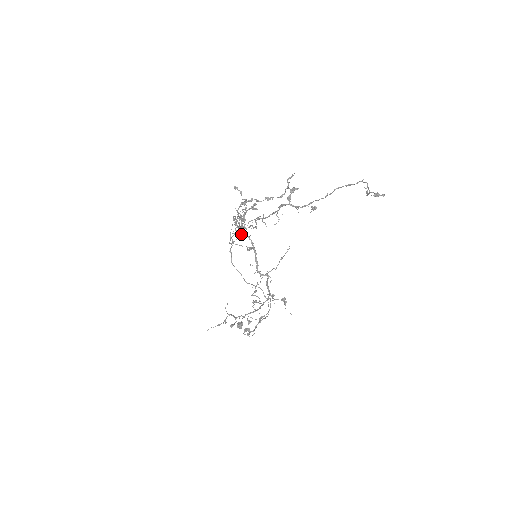
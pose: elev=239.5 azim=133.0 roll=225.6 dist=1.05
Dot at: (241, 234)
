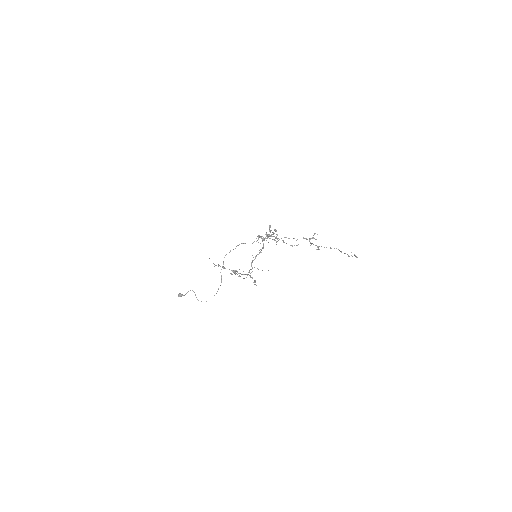
Dot at: occluded
